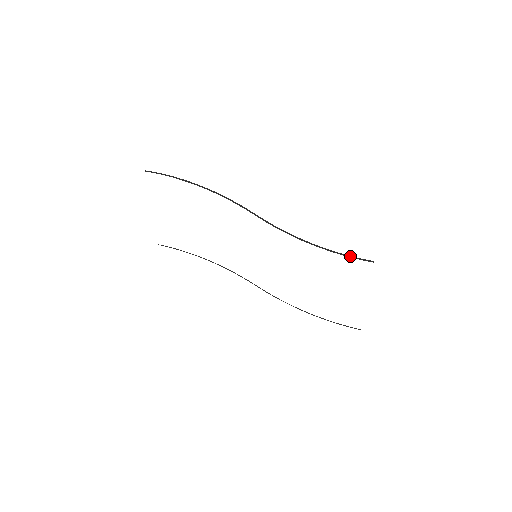
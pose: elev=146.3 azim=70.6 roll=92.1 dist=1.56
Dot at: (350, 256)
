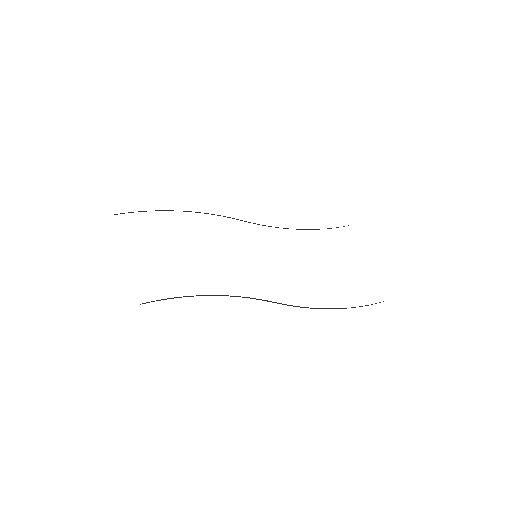
Dot at: occluded
